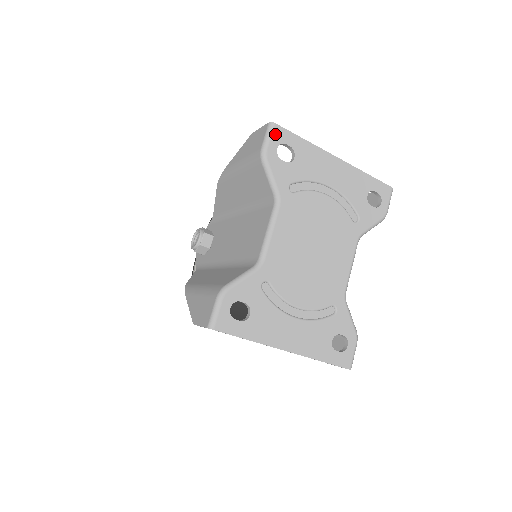
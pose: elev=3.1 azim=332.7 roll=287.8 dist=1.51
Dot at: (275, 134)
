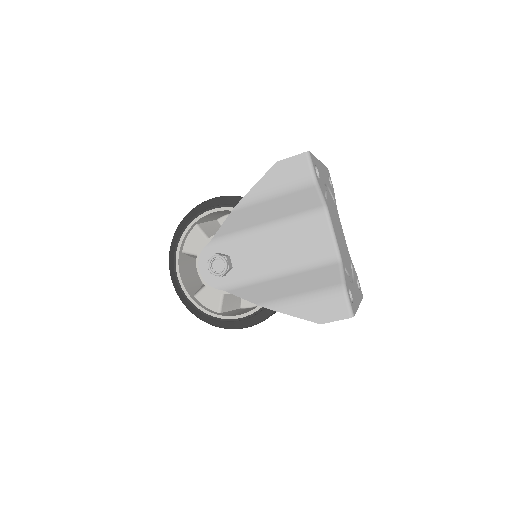
Dot at: (312, 160)
